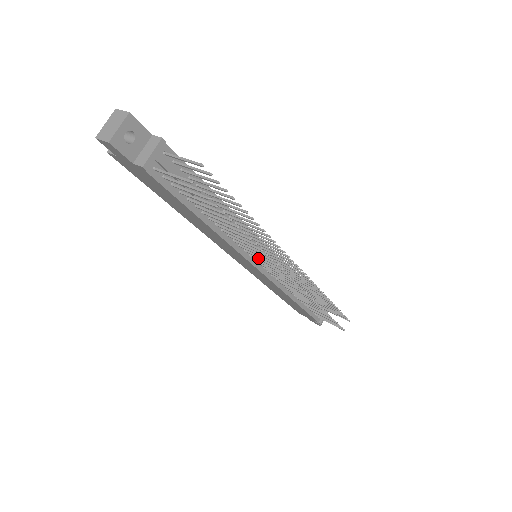
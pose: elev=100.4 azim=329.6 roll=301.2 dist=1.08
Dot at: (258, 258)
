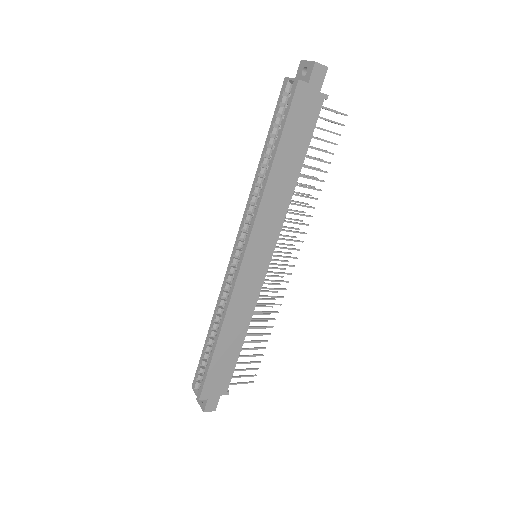
Dot at: (283, 238)
